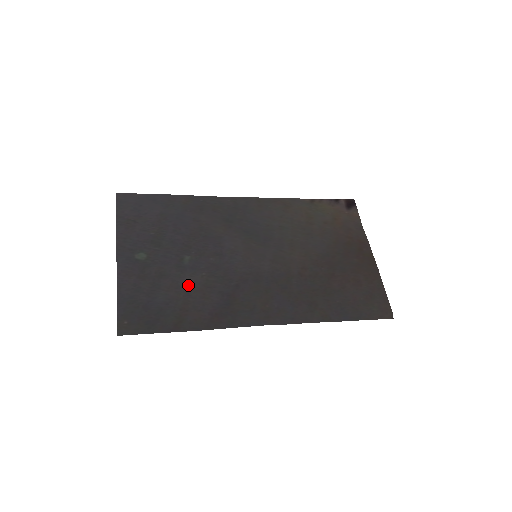
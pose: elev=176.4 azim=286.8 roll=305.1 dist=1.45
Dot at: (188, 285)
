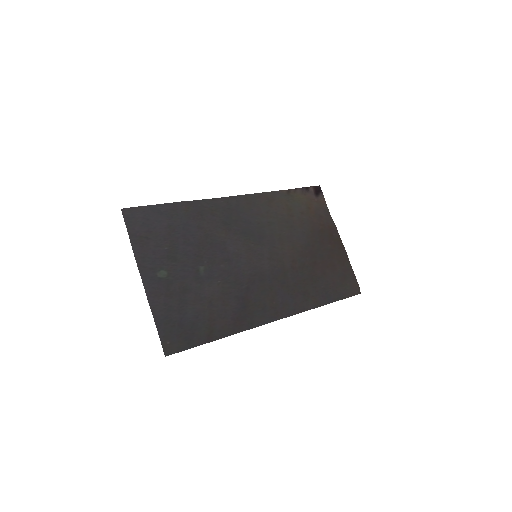
Dot at: (209, 295)
